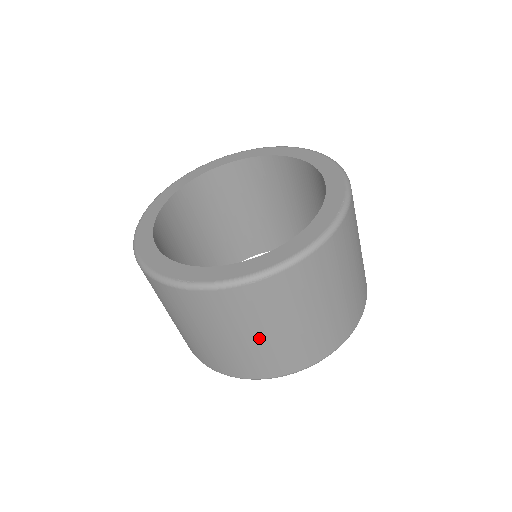
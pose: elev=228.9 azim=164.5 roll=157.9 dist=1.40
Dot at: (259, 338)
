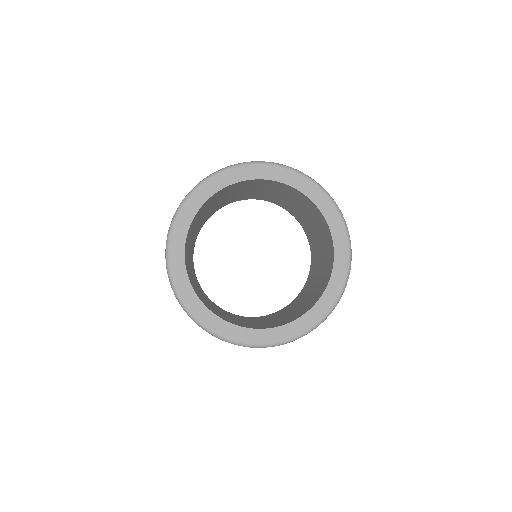
Dot at: occluded
